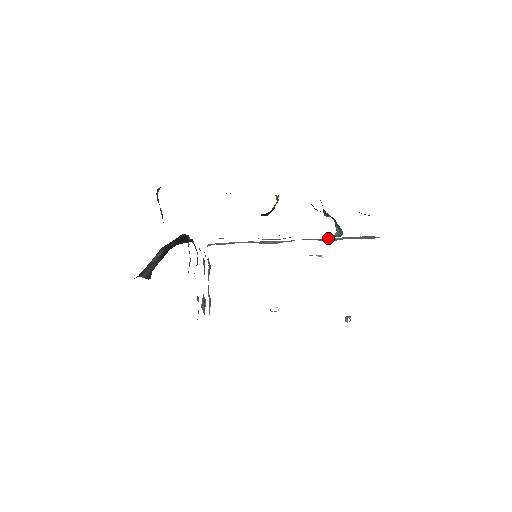
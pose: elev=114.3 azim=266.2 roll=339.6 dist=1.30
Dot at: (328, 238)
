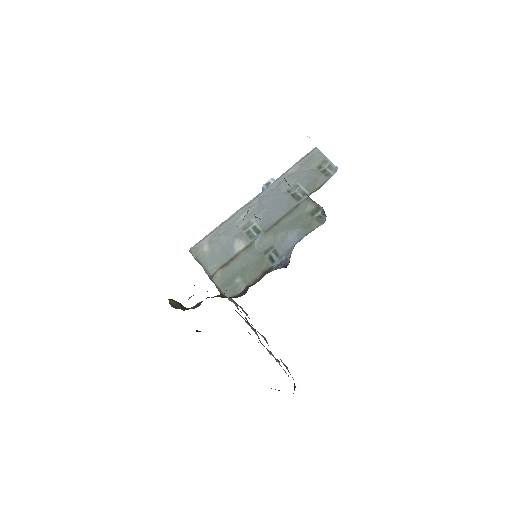
Dot at: (283, 176)
